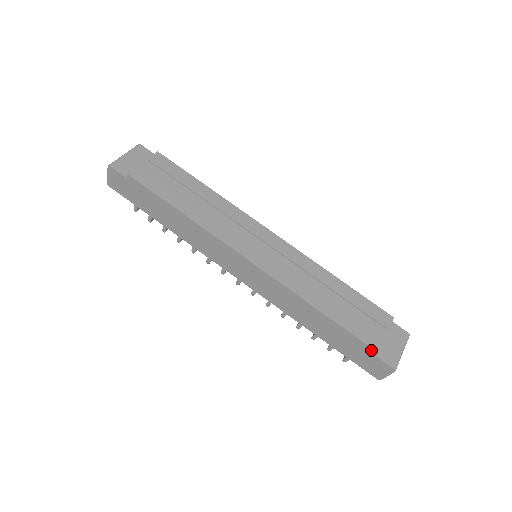
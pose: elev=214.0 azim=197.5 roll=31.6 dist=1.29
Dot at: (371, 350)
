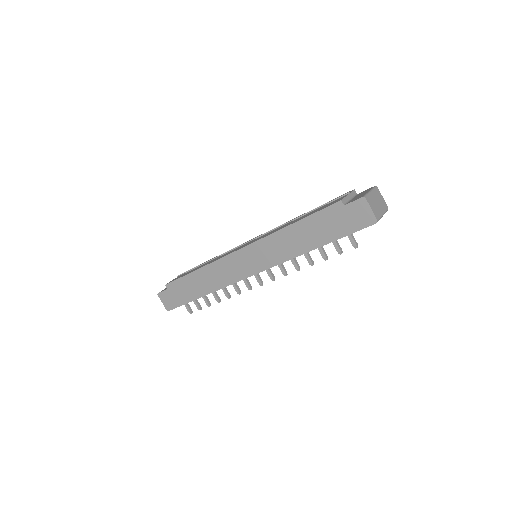
Dot at: (337, 205)
